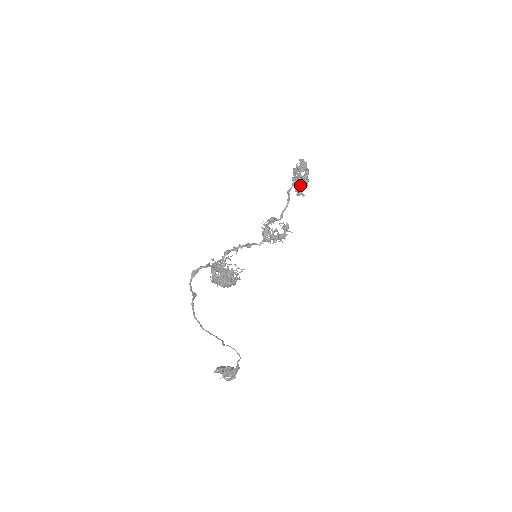
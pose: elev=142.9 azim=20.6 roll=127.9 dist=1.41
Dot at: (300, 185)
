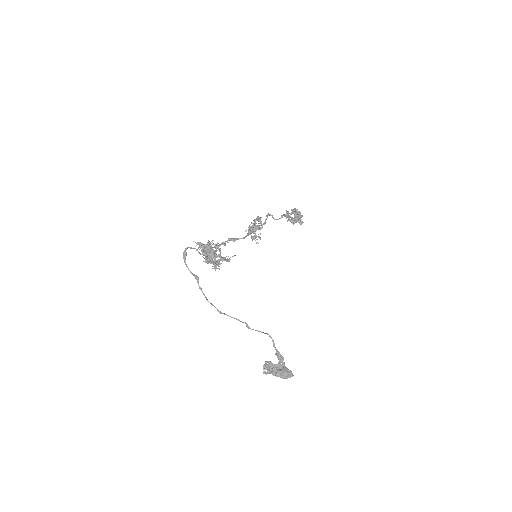
Dot at: occluded
